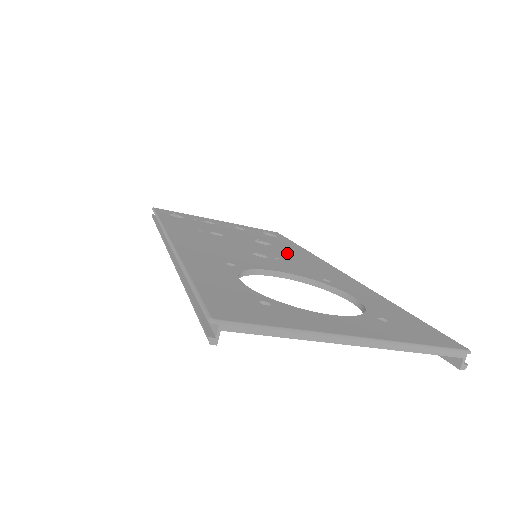
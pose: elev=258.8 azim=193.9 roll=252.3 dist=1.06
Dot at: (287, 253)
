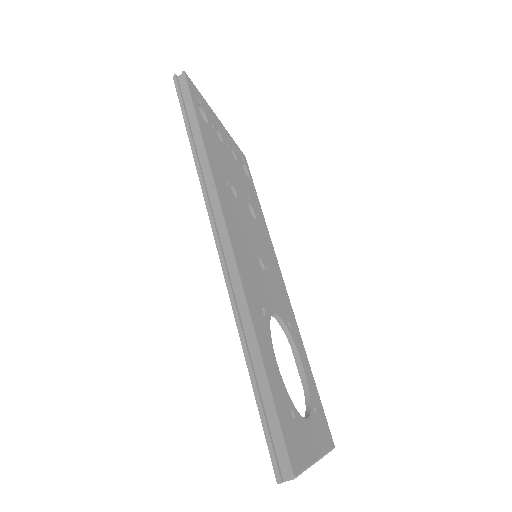
Dot at: (265, 244)
